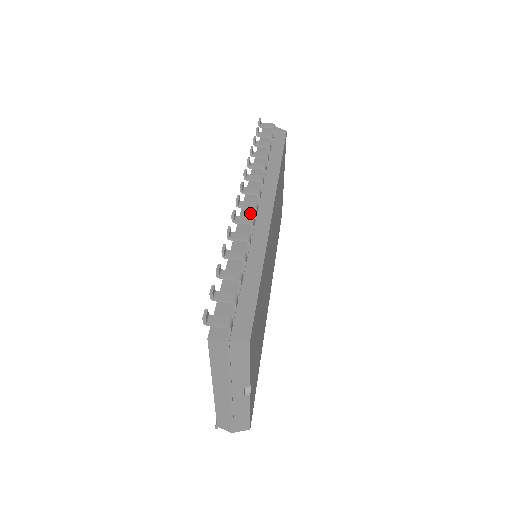
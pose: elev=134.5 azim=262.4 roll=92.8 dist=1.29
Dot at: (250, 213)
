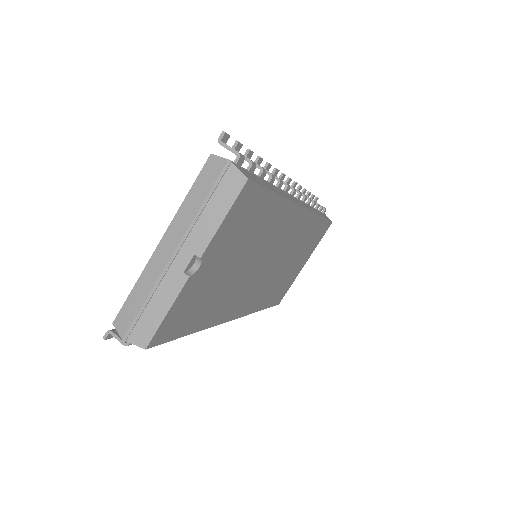
Dot at: occluded
